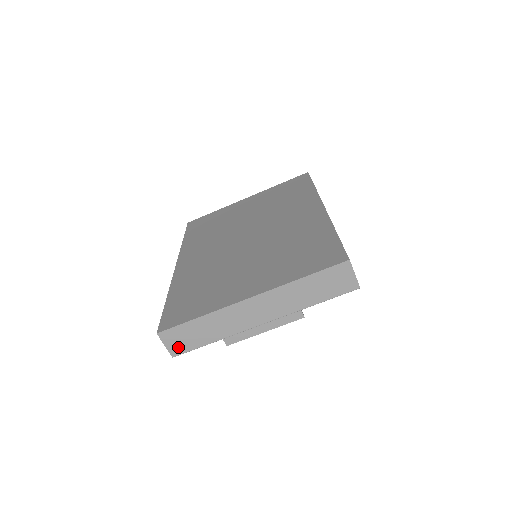
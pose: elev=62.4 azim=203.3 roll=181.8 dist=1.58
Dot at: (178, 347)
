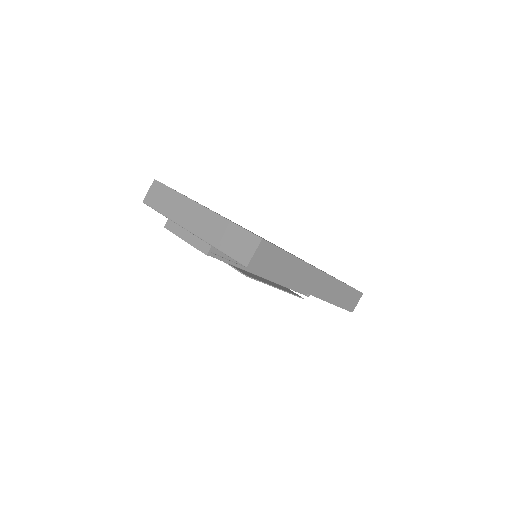
Dot at: (151, 198)
